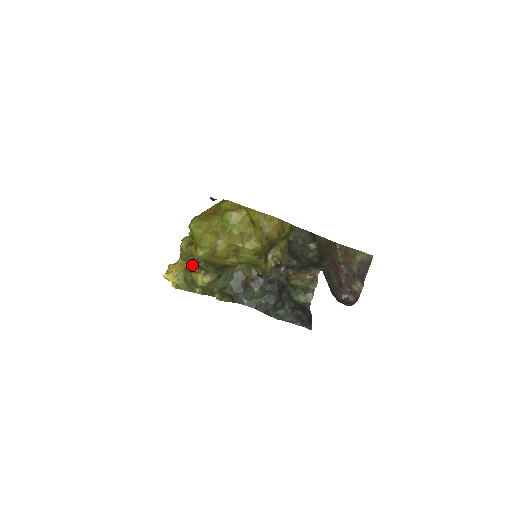
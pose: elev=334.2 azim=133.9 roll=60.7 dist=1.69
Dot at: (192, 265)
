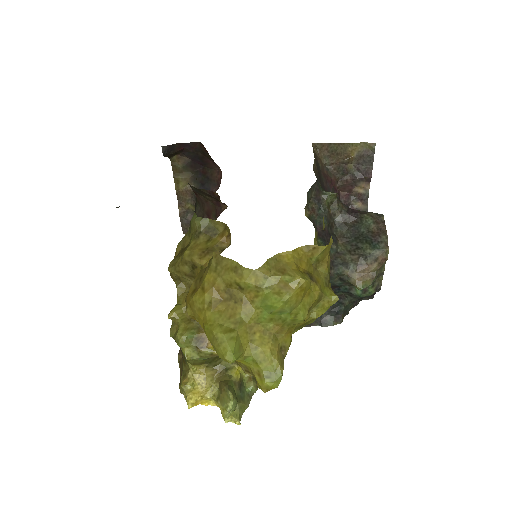
Dot at: (217, 362)
